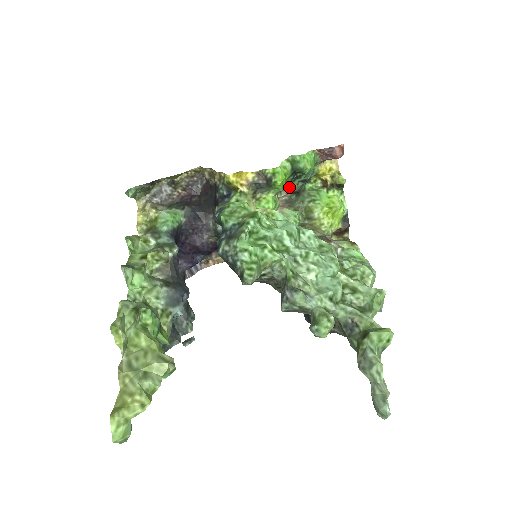
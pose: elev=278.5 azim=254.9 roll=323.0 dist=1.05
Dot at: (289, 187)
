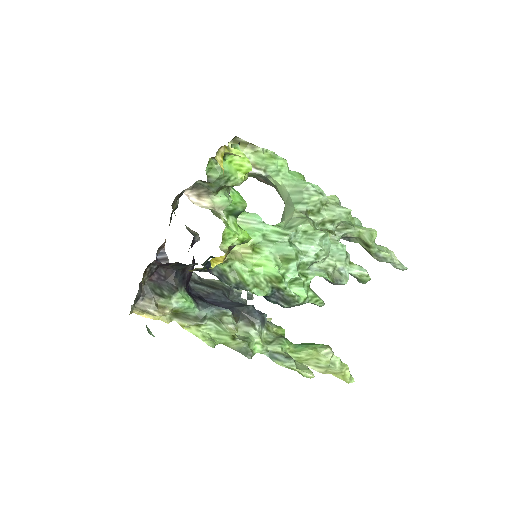
Dot at: occluded
